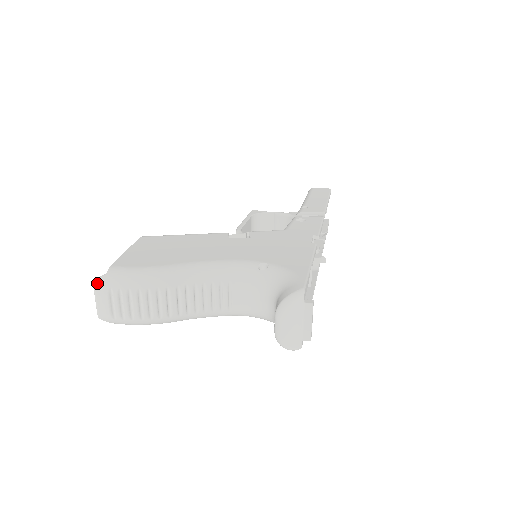
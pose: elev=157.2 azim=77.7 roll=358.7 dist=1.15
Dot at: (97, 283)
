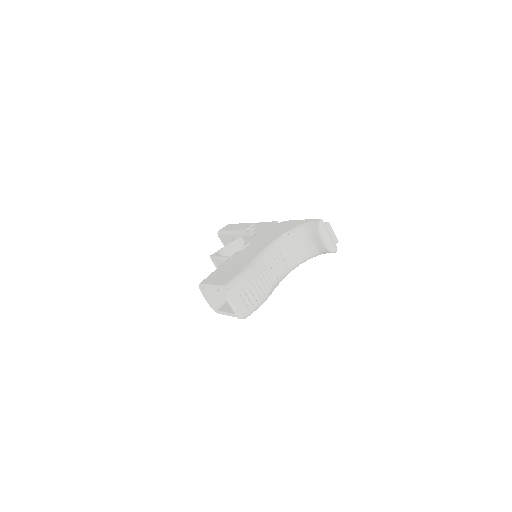
Dot at: (229, 295)
